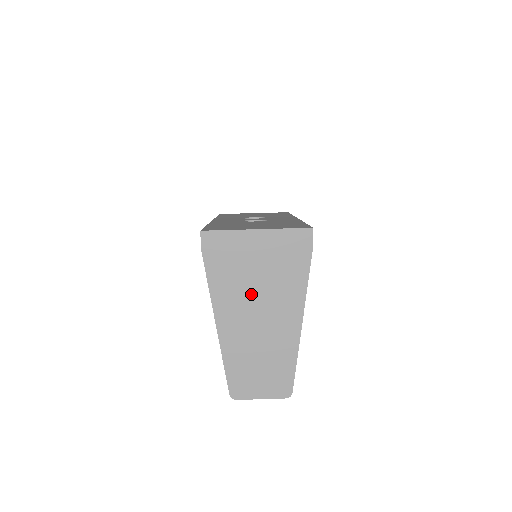
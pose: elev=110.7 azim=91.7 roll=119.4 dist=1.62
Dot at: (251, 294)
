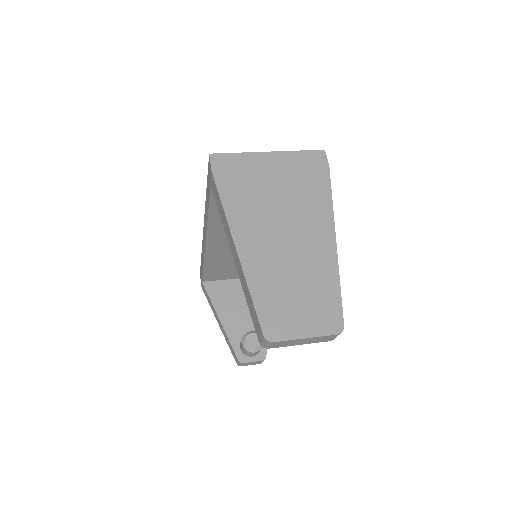
Dot at: (272, 213)
